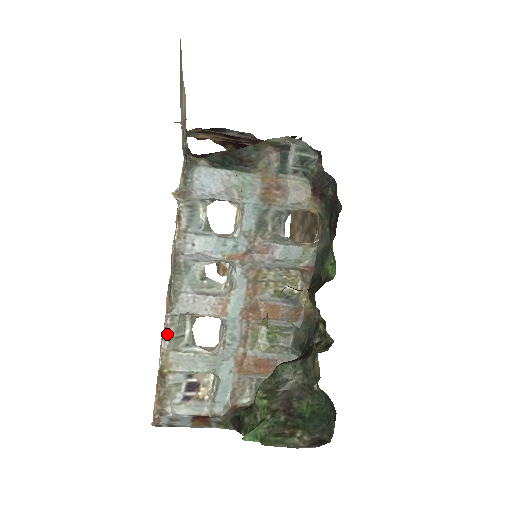
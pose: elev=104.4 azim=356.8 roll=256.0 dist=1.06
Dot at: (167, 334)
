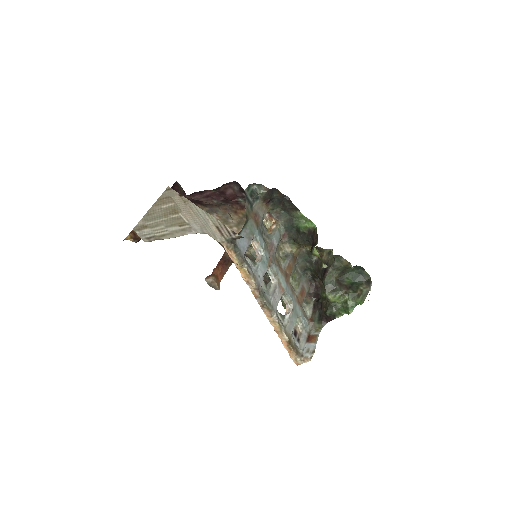
Dot at: (280, 324)
